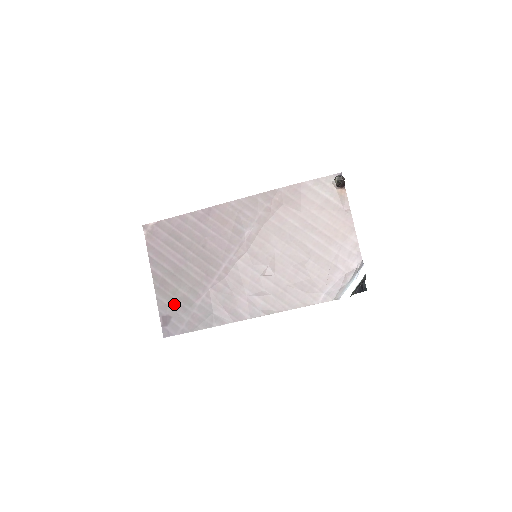
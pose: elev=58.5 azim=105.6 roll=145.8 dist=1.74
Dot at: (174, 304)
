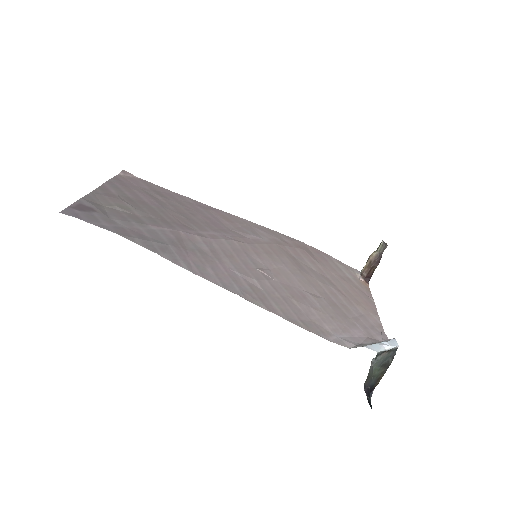
Dot at: (112, 210)
